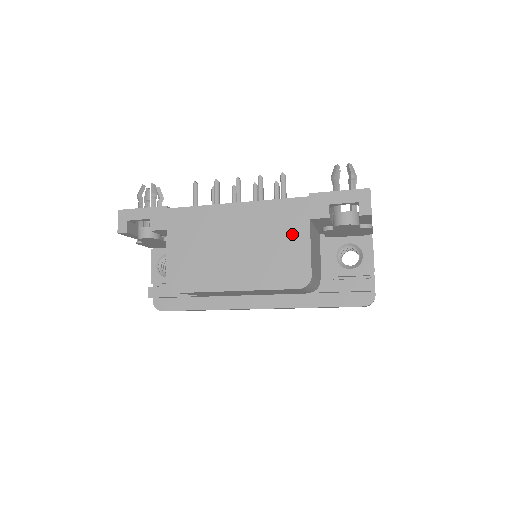
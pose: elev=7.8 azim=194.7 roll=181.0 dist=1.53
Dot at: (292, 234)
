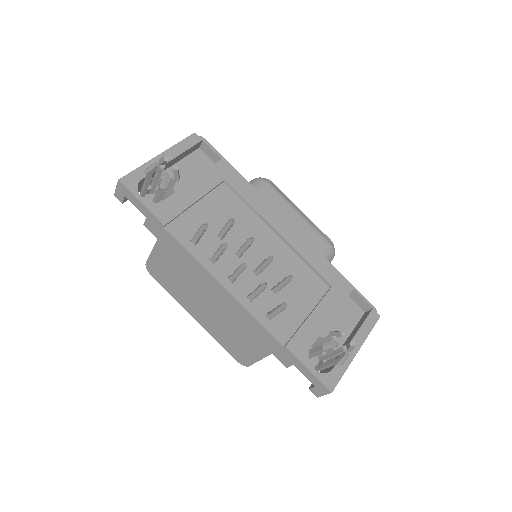
Dot at: (253, 344)
